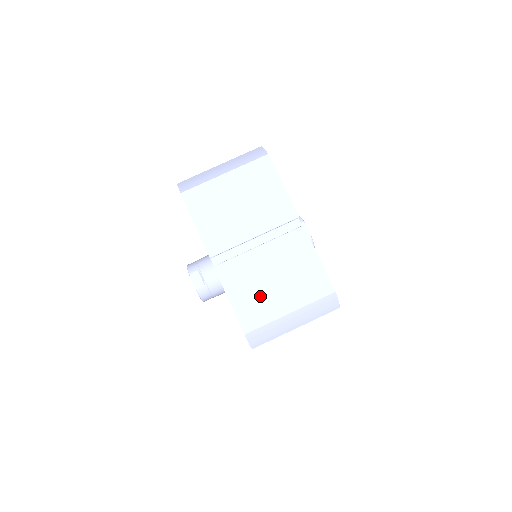
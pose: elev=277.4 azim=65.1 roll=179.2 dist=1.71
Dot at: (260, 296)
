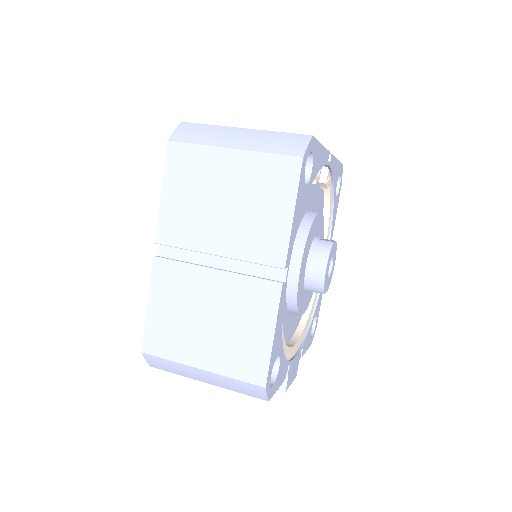
Dot at: occluded
